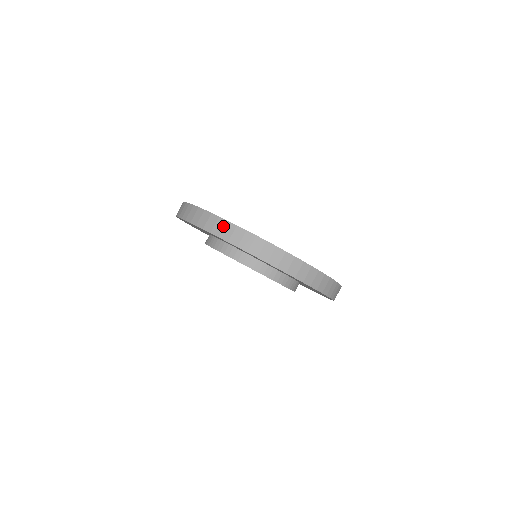
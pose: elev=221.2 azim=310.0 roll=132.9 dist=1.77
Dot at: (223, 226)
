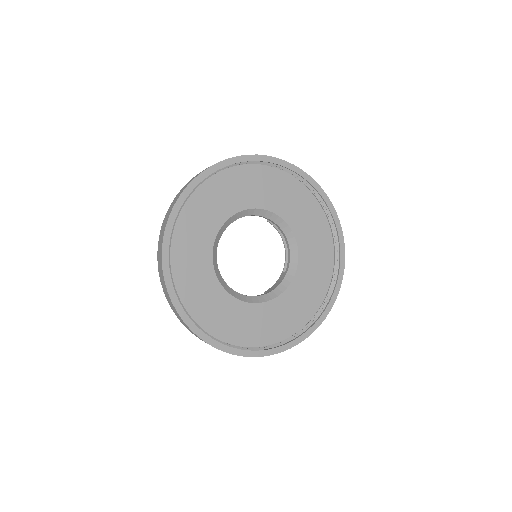
Dot at: (181, 320)
